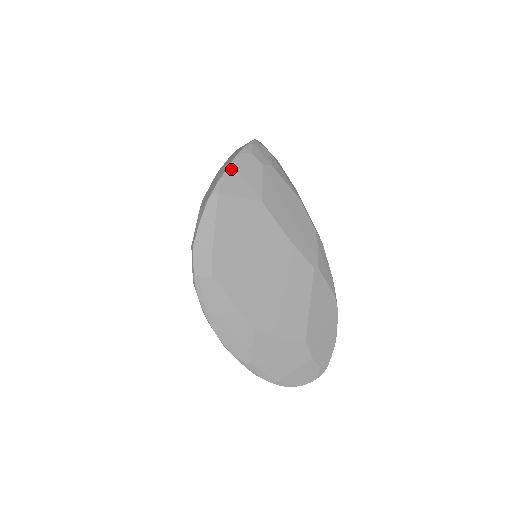
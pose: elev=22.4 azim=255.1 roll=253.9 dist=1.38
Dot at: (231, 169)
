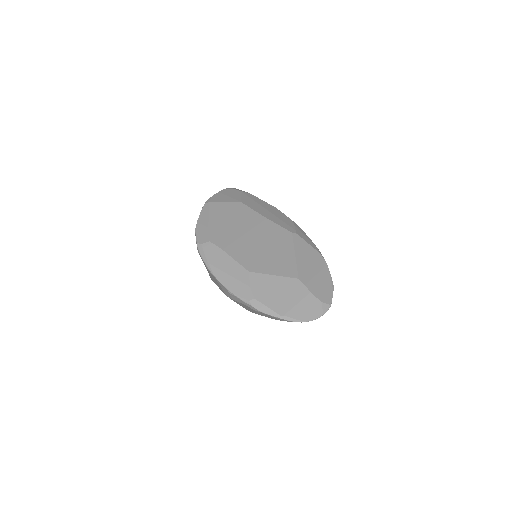
Dot at: (219, 194)
